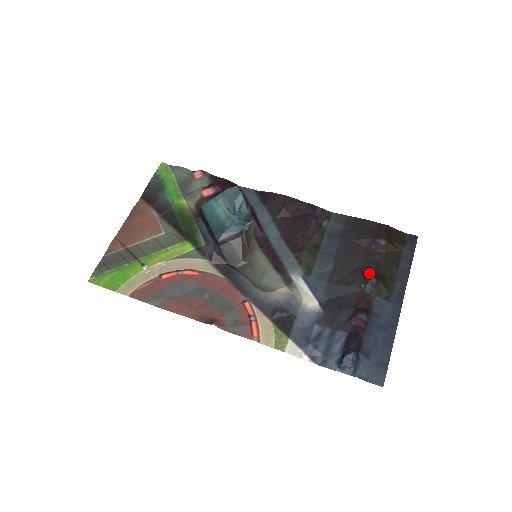
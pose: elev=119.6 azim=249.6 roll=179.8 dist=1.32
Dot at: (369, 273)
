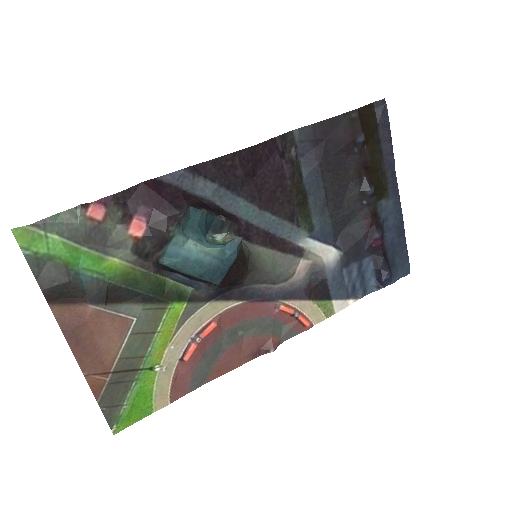
Dot at: (365, 185)
